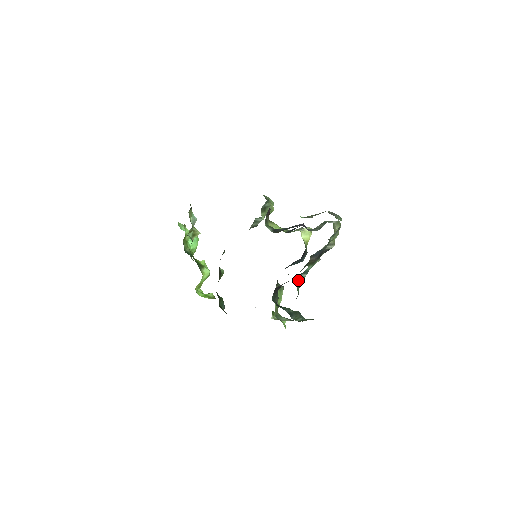
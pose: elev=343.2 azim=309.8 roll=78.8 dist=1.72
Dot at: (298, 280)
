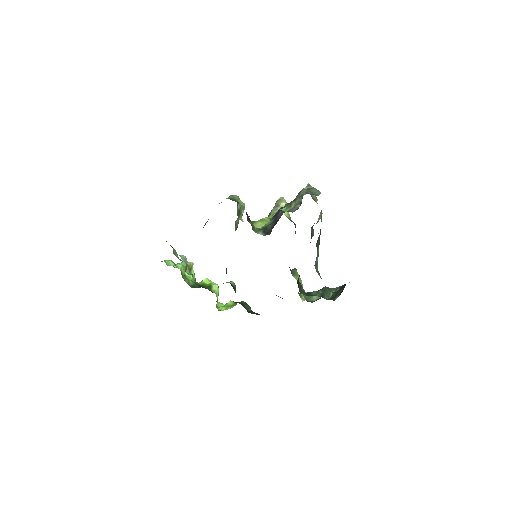
Dot at: (315, 268)
